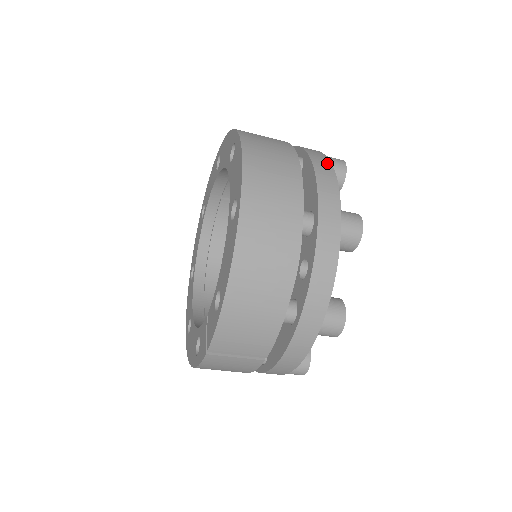
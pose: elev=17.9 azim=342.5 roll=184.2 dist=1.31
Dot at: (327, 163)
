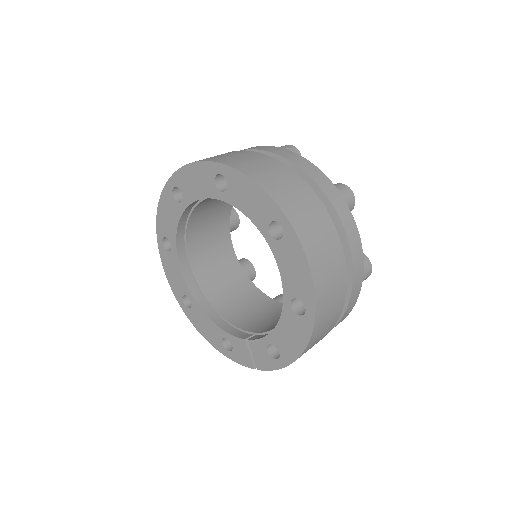
Dot at: (351, 219)
